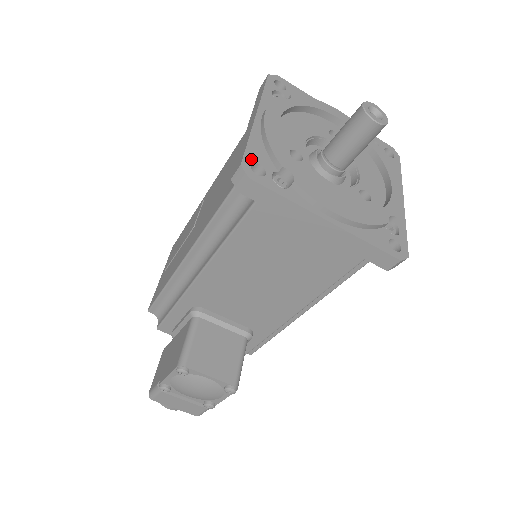
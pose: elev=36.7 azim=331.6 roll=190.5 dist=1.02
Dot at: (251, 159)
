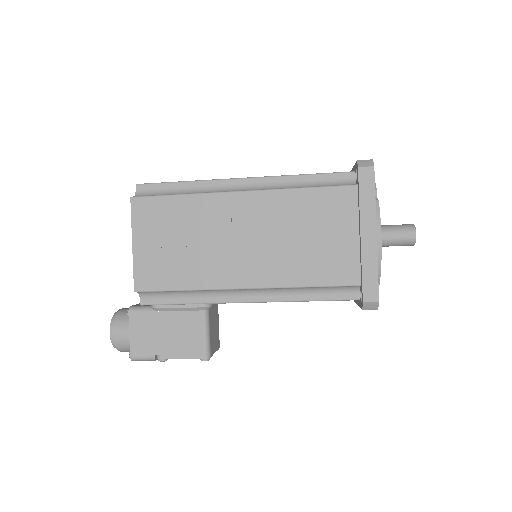
Dot at: (378, 290)
